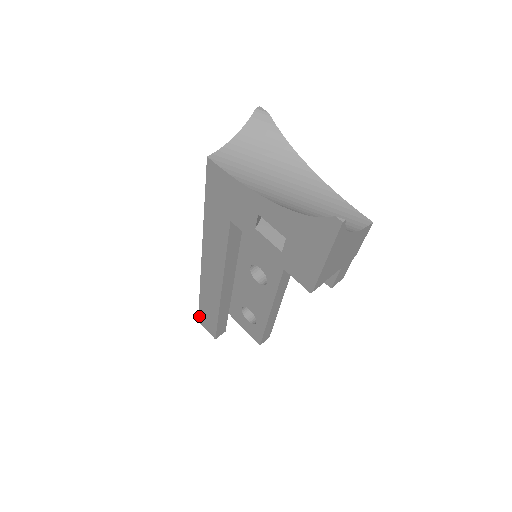
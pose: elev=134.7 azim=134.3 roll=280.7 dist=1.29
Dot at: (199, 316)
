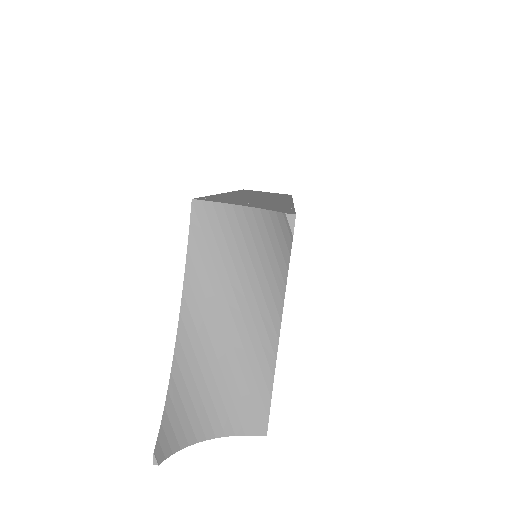
Dot at: occluded
